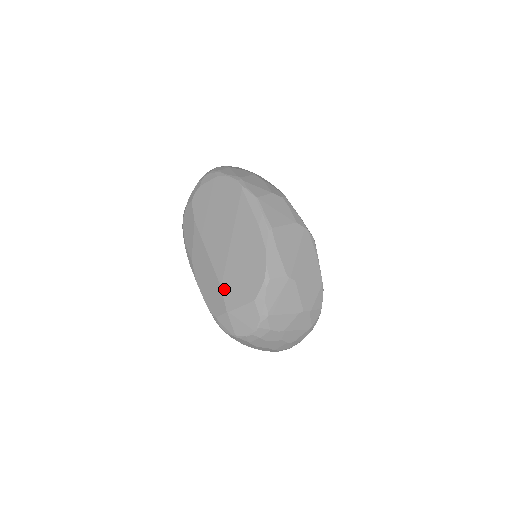
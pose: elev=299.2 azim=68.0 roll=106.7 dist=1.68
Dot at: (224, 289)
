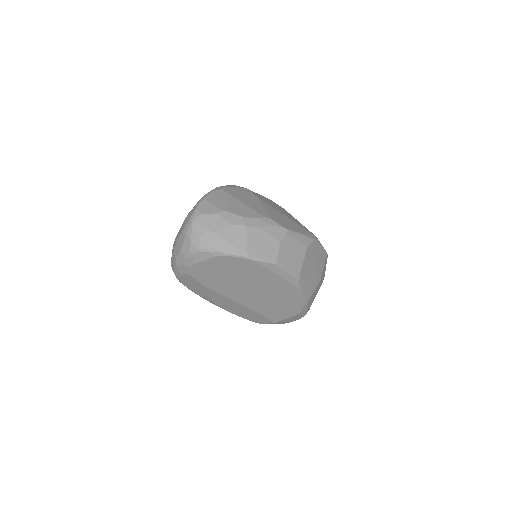
Dot at: (266, 315)
